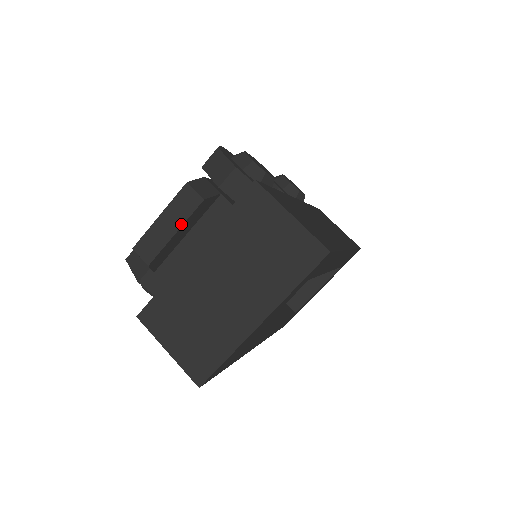
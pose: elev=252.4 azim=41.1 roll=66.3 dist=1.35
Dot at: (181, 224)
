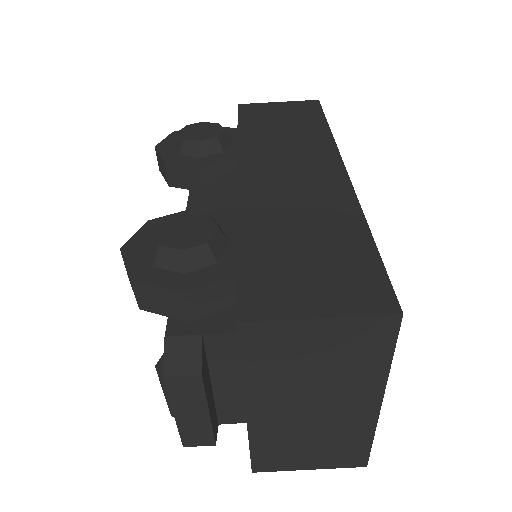
Dot at: (205, 405)
